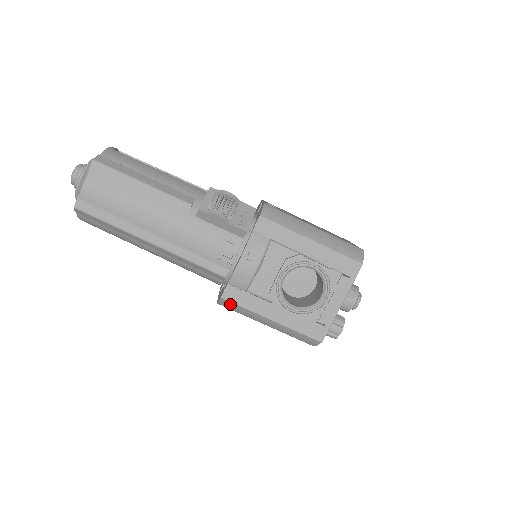
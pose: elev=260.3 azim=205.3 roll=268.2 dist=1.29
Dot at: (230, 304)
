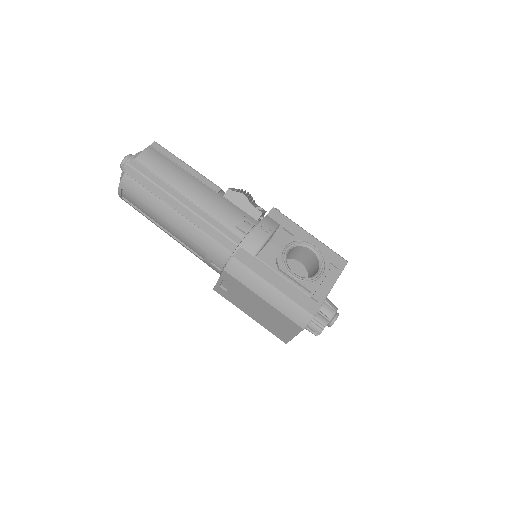
Dot at: (238, 266)
